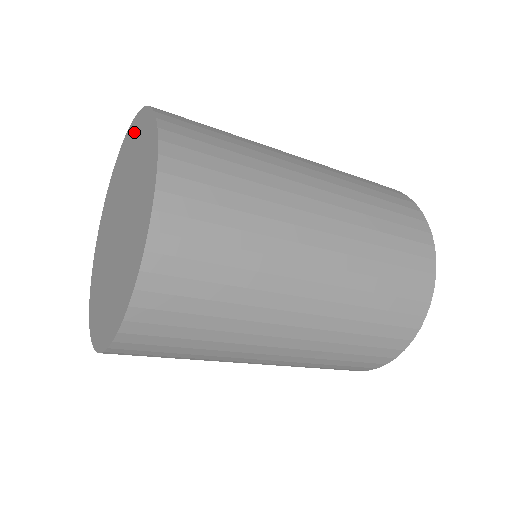
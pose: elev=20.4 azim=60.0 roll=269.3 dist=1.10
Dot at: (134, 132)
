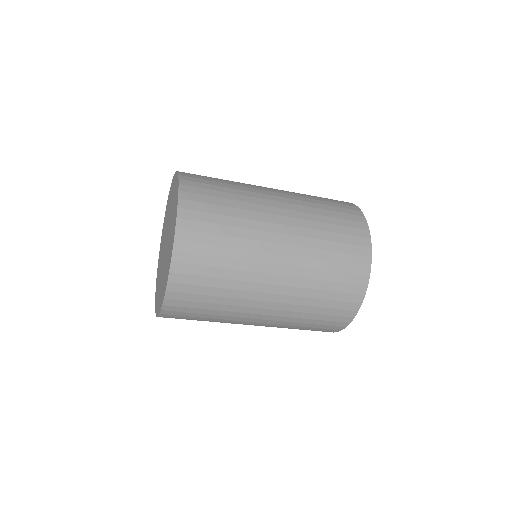
Dot at: occluded
